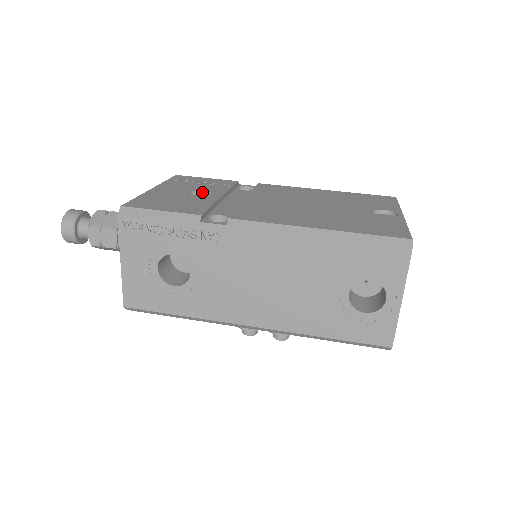
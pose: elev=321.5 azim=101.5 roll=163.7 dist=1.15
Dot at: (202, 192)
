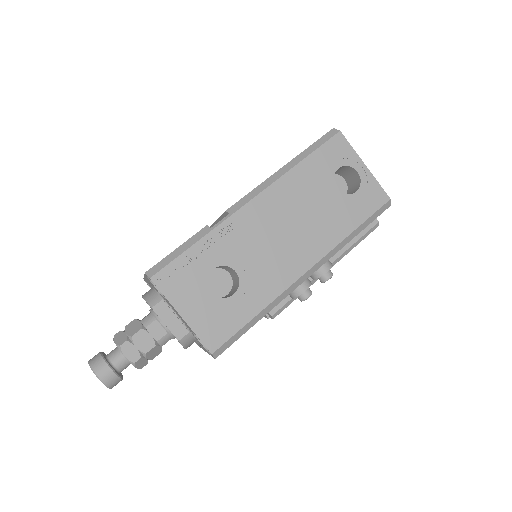
Dot at: occluded
